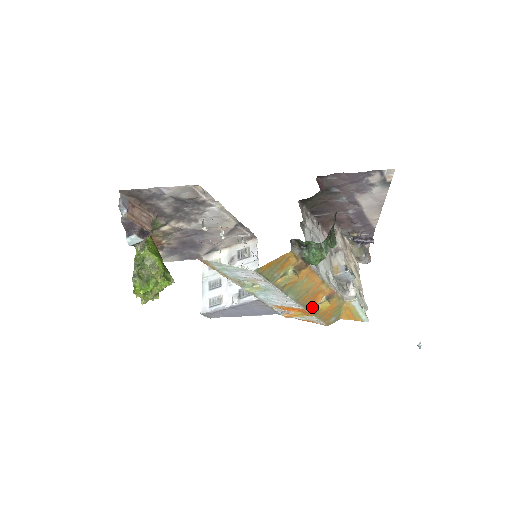
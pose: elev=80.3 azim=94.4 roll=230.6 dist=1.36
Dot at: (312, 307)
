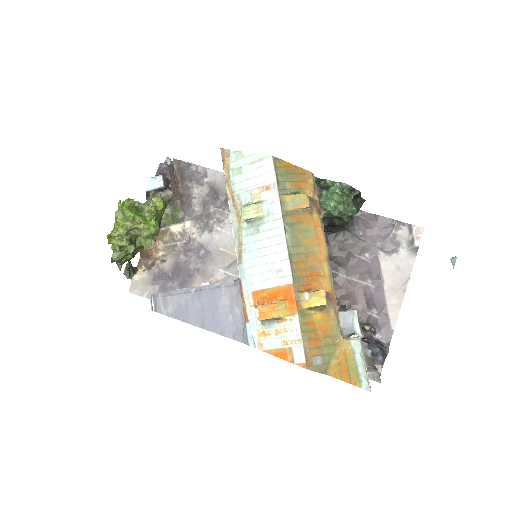
Dot at: (303, 292)
